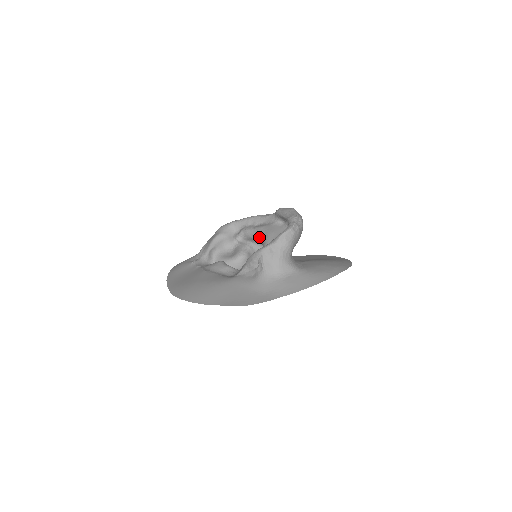
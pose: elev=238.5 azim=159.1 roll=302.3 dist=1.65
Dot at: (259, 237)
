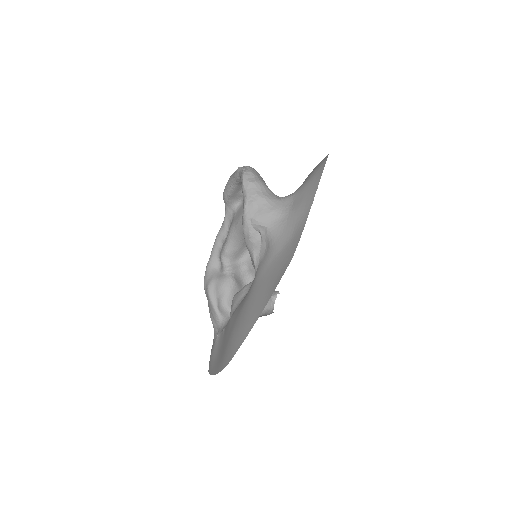
Dot at: (238, 238)
